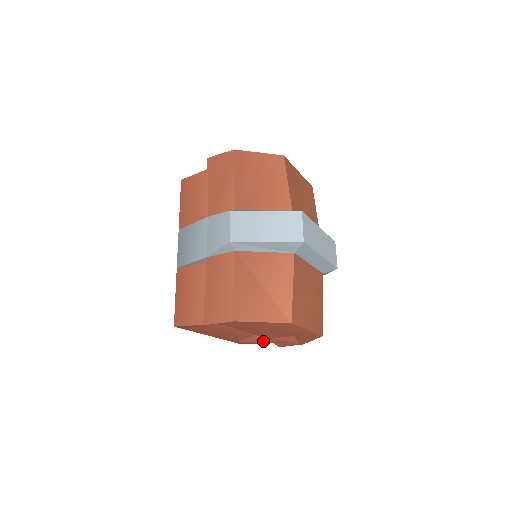
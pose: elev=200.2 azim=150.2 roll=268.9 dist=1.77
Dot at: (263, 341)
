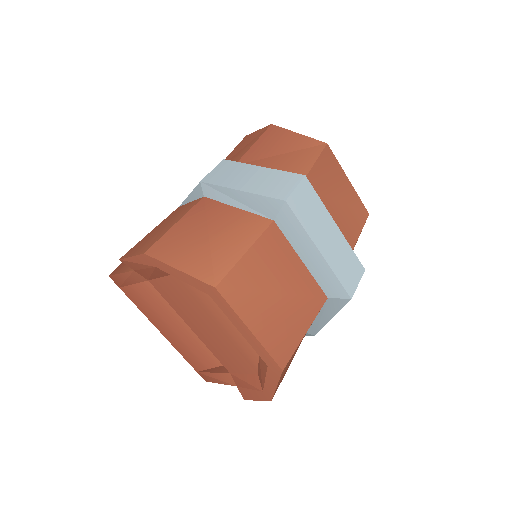
Dot at: (225, 377)
